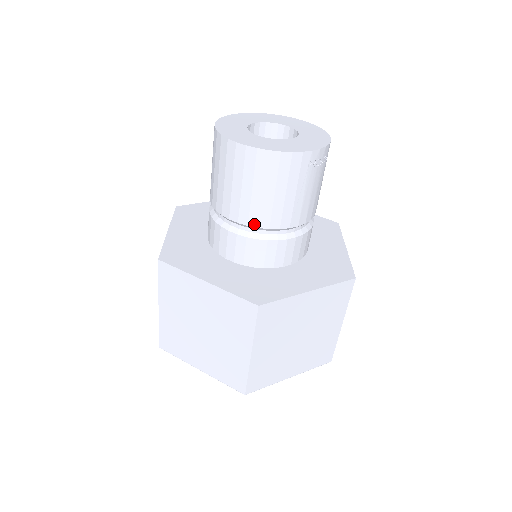
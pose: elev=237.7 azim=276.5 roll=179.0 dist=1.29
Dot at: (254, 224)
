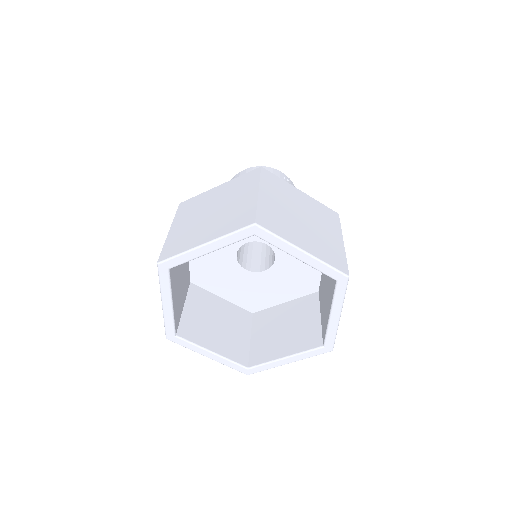
Dot at: occluded
